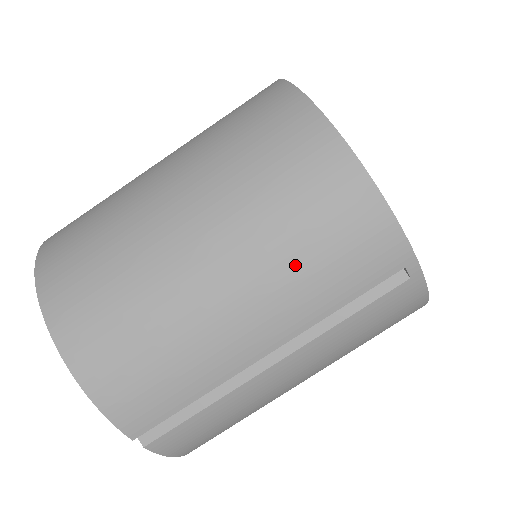
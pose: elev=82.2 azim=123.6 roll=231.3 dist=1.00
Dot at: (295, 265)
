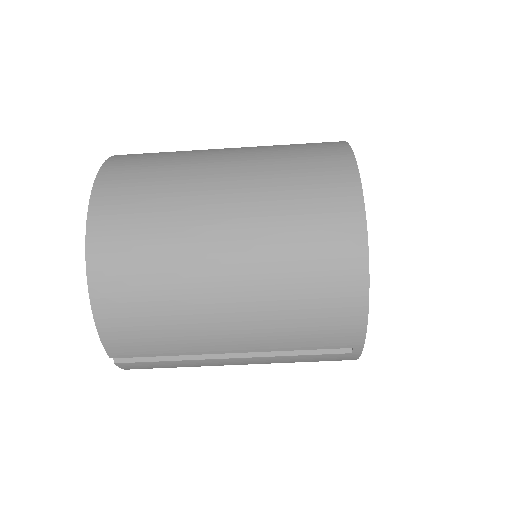
Dot at: (285, 317)
